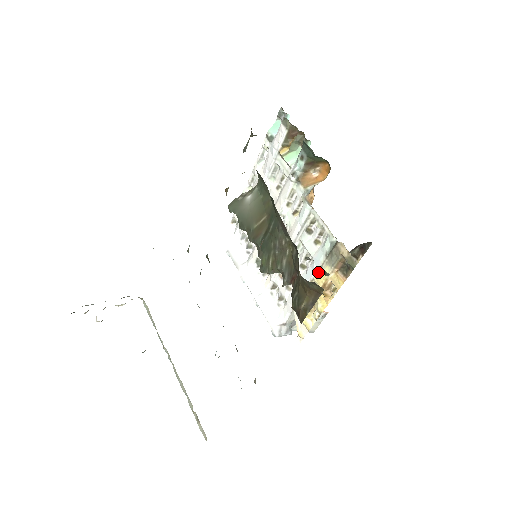
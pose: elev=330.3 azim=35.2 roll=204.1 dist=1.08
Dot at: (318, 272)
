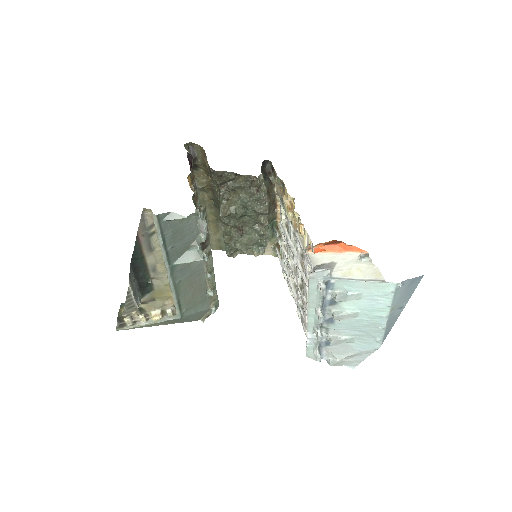
Dot at: occluded
